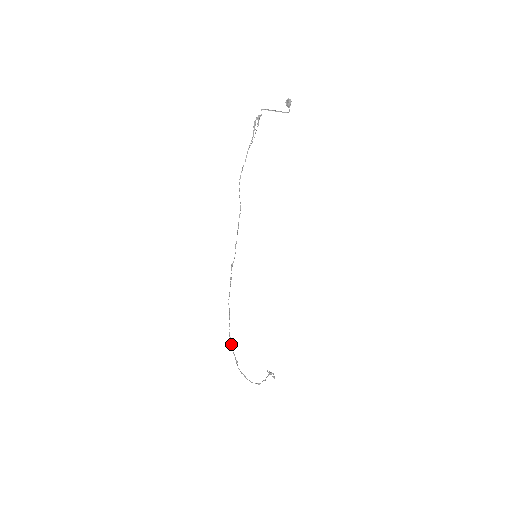
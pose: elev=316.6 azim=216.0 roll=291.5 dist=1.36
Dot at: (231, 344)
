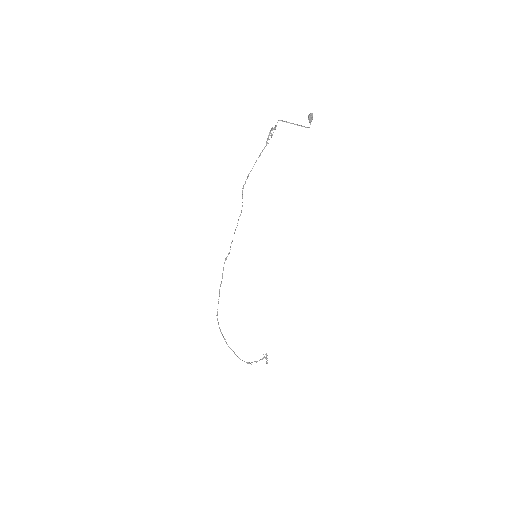
Dot at: (218, 324)
